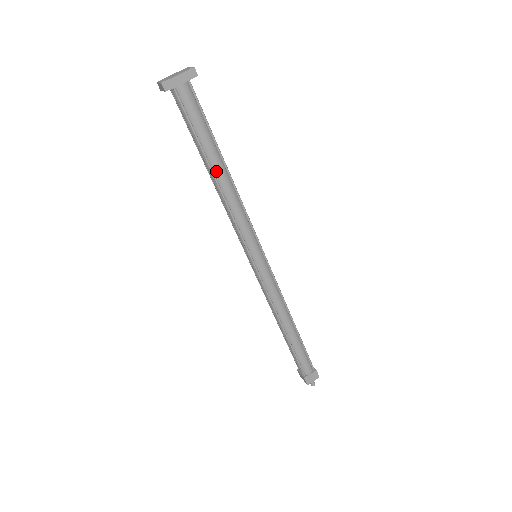
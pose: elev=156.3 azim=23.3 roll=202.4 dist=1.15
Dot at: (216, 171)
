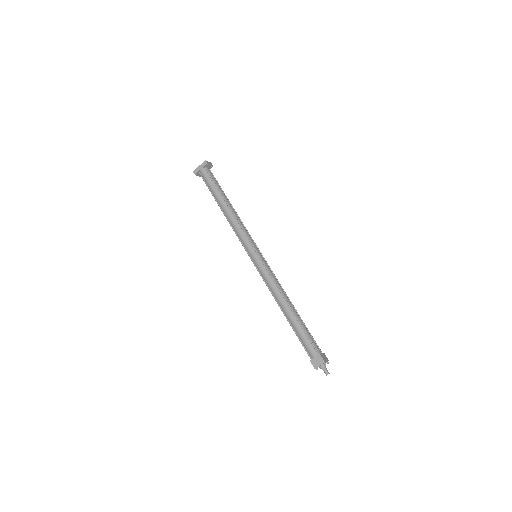
Dot at: (222, 206)
